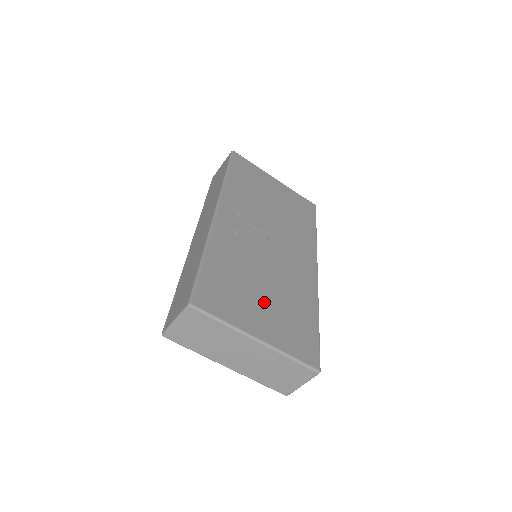
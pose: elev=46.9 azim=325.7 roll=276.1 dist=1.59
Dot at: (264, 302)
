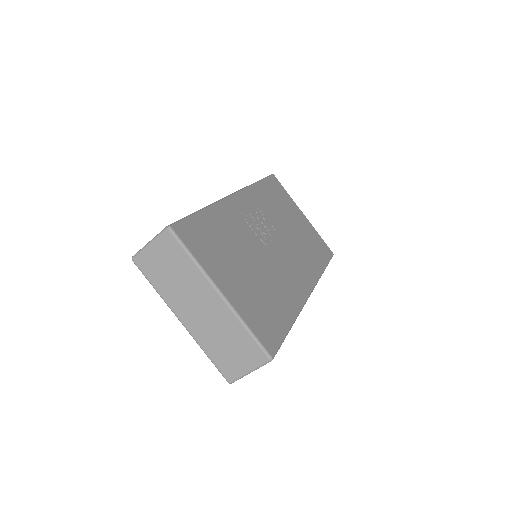
Dot at: (243, 274)
